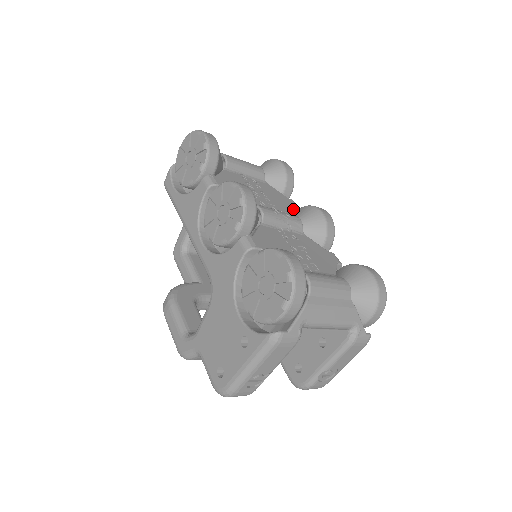
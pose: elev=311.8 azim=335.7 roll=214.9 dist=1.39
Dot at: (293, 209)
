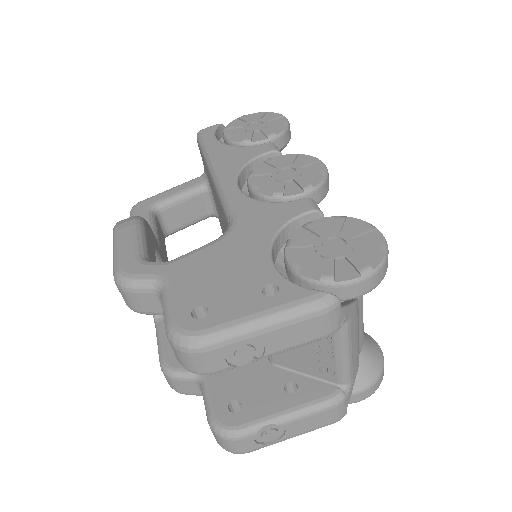
Dot at: occluded
